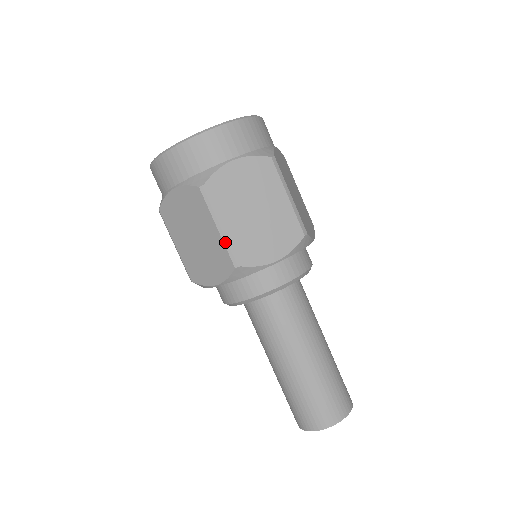
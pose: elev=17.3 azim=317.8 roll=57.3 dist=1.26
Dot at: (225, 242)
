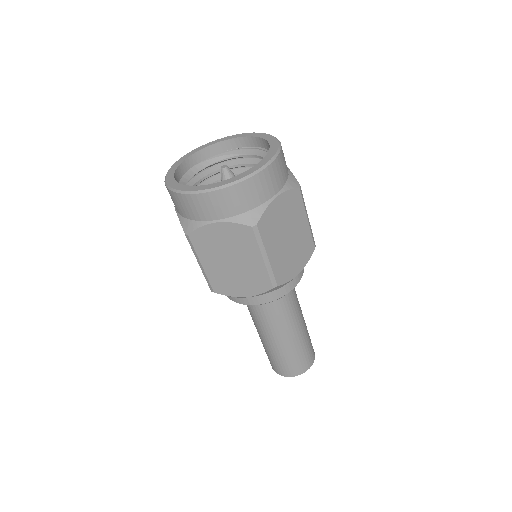
Dot at: (268, 269)
